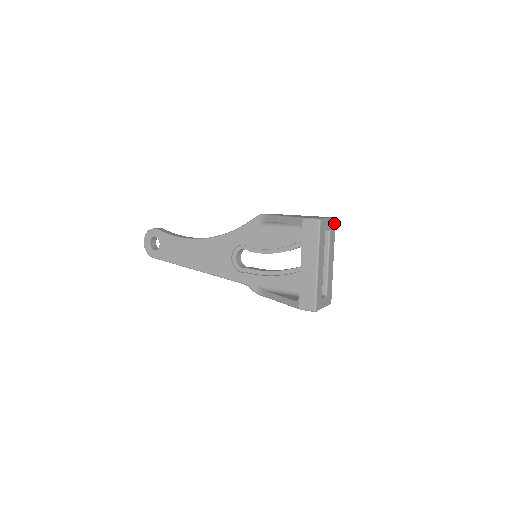
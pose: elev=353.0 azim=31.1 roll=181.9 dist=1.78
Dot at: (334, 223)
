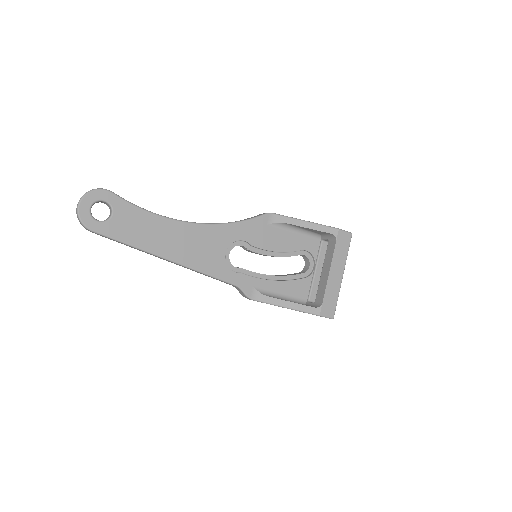
Dot at: occluded
